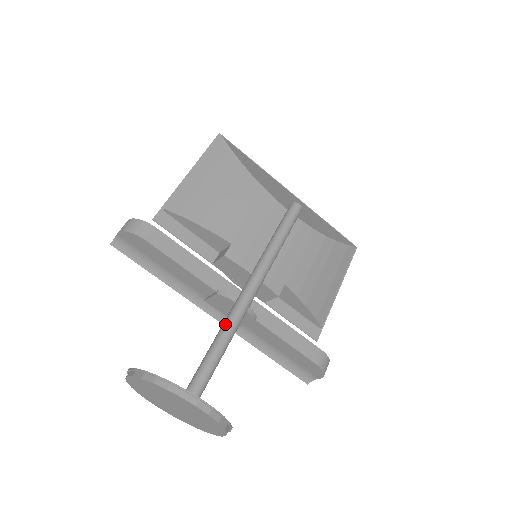
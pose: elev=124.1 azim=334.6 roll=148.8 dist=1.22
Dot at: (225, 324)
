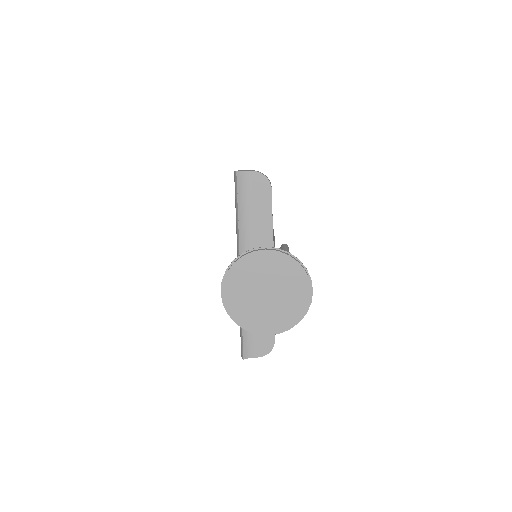
Dot at: occluded
